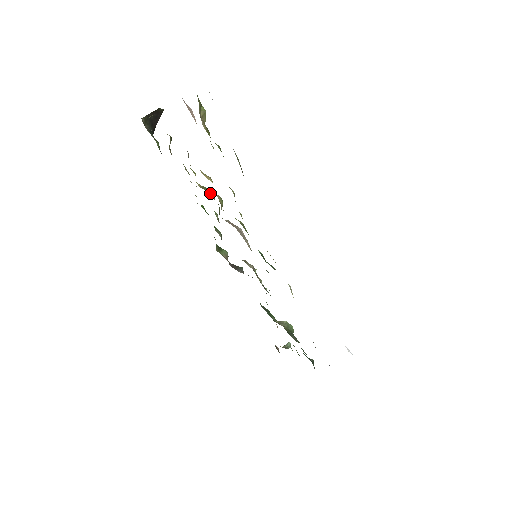
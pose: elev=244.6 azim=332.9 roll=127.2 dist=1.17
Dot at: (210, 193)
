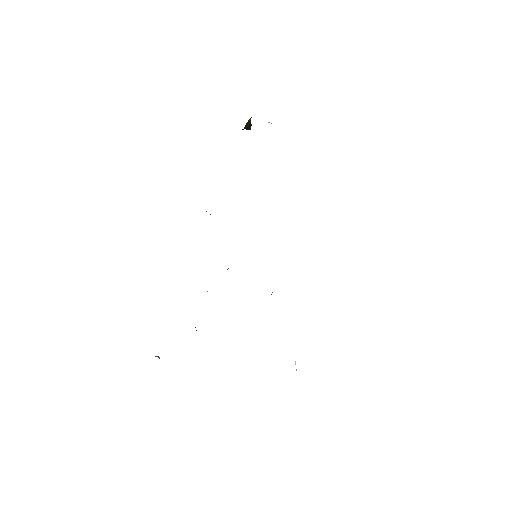
Dot at: occluded
